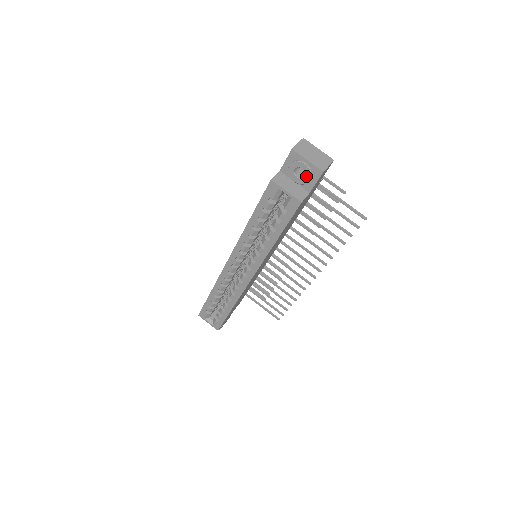
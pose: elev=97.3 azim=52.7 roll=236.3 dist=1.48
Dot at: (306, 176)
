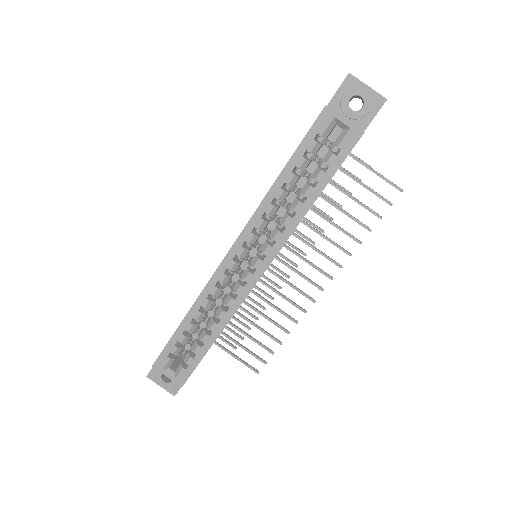
Dot at: (365, 106)
